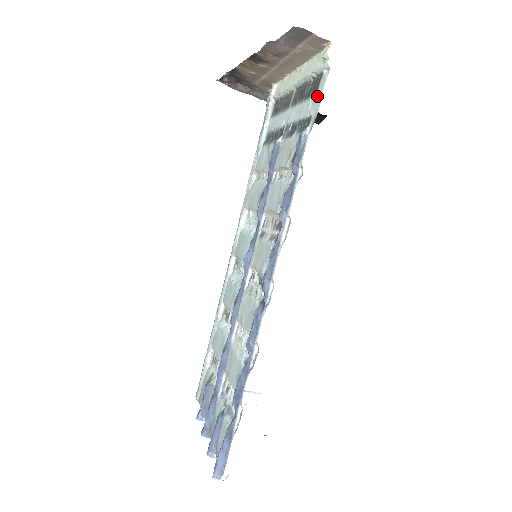
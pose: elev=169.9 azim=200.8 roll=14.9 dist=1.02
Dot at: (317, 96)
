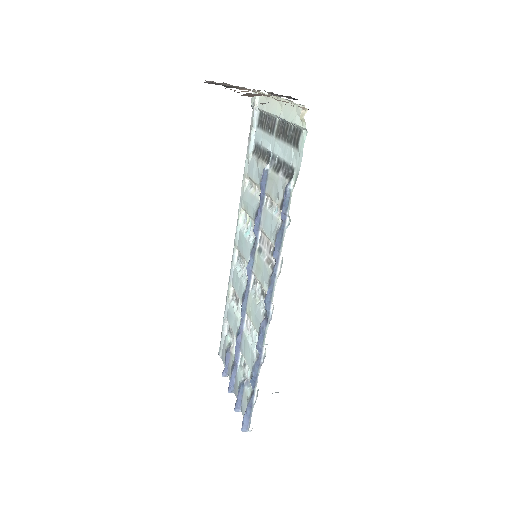
Dot at: (298, 151)
